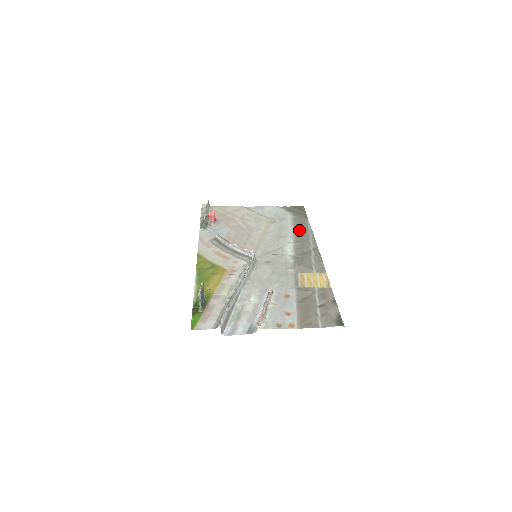
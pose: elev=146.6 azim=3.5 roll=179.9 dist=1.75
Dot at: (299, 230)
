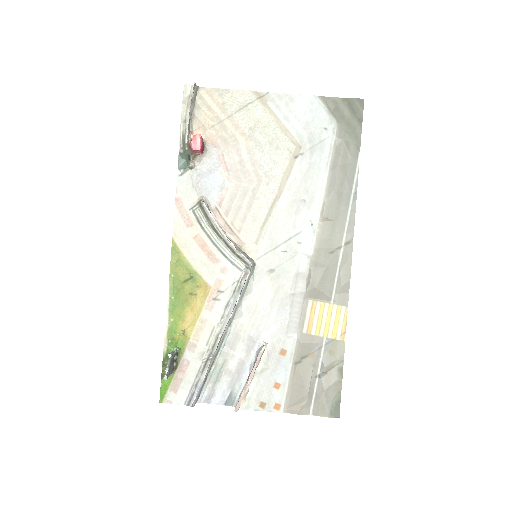
Dot at: (336, 187)
